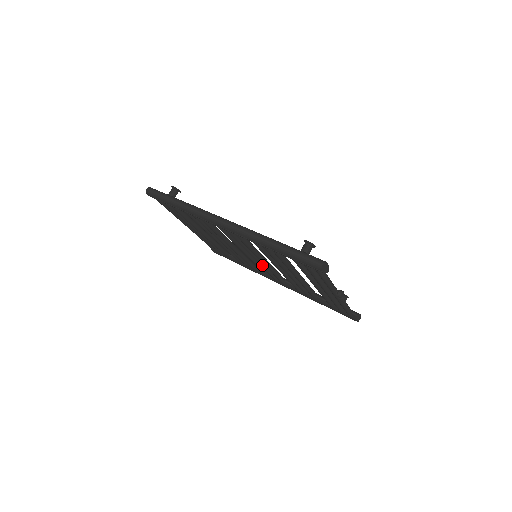
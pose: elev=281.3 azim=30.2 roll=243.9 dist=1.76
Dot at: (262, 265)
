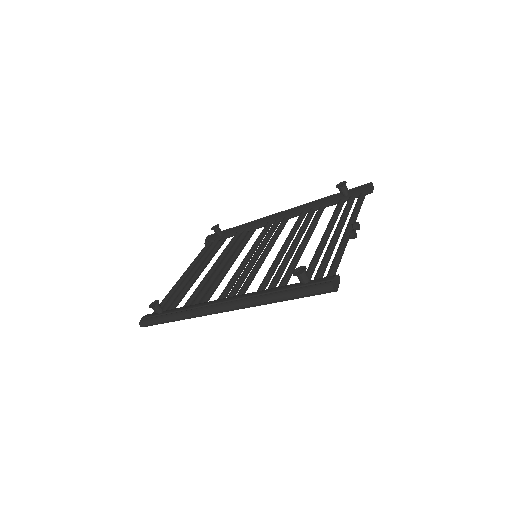
Dot at: occluded
